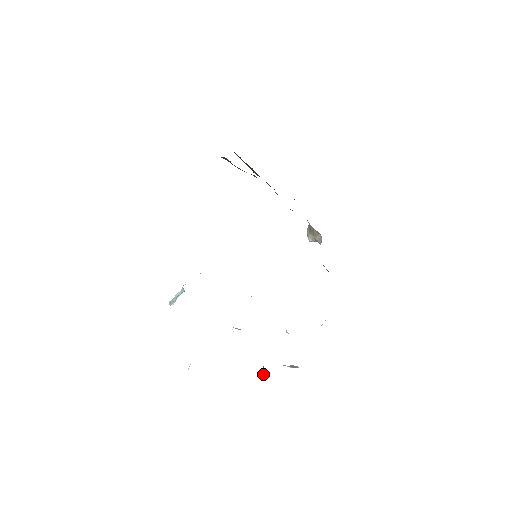
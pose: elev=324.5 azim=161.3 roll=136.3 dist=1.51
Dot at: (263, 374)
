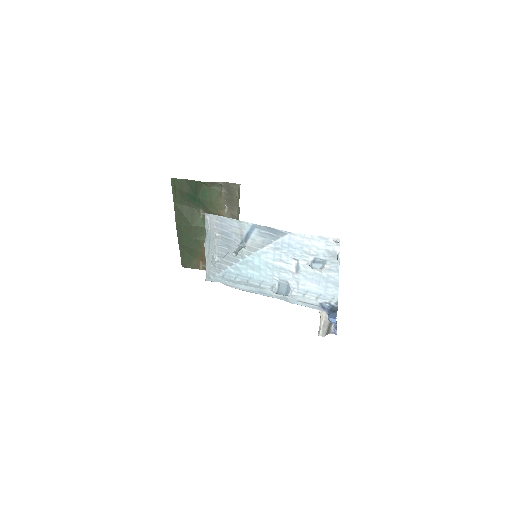
Dot at: (334, 315)
